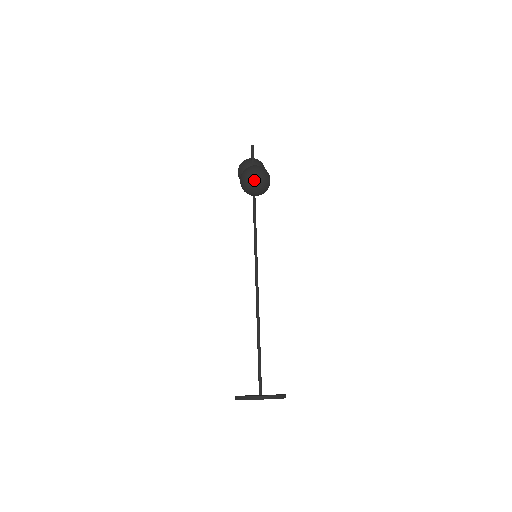
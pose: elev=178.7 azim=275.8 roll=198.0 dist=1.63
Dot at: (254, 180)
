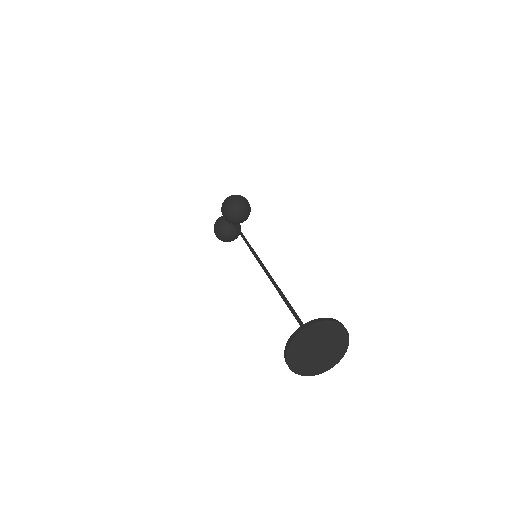
Dot at: (236, 199)
